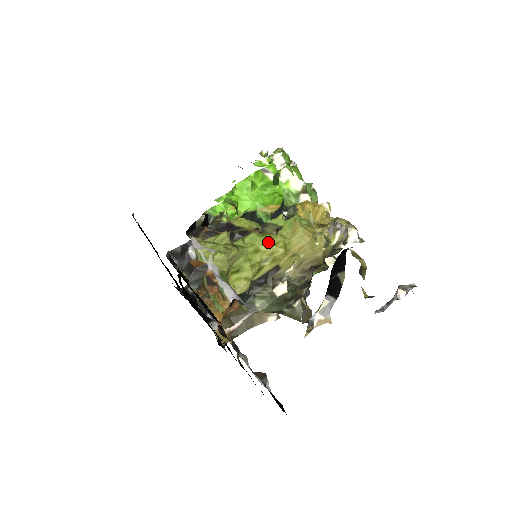
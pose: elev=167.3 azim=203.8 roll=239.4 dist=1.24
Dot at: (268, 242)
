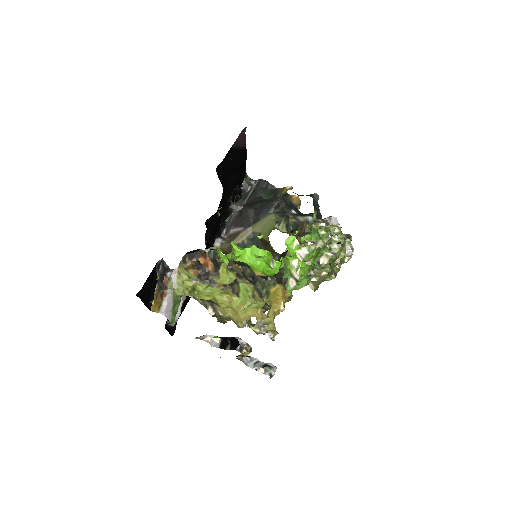
Dot at: (219, 299)
